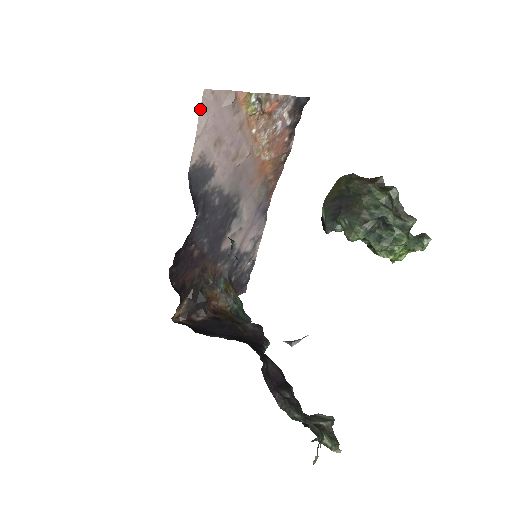
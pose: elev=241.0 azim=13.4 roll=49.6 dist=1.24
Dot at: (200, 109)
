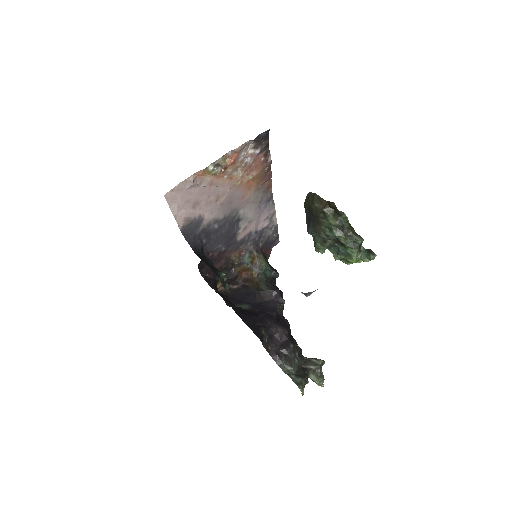
Dot at: (168, 204)
